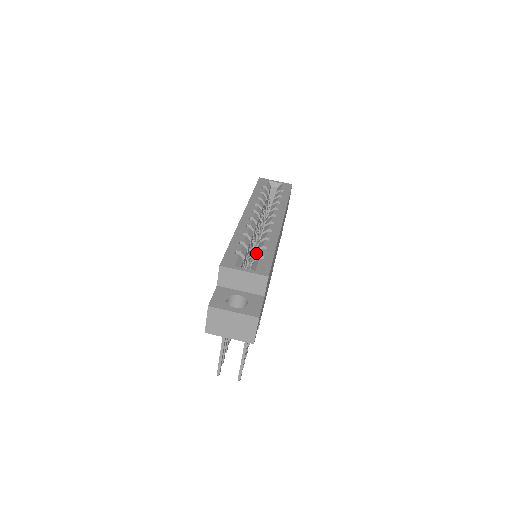
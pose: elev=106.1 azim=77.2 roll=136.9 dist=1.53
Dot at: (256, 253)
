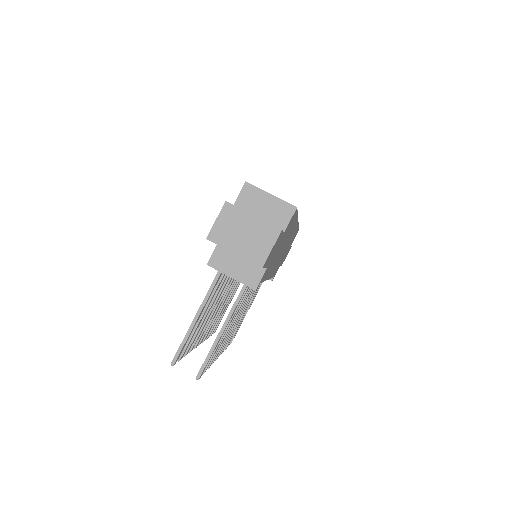
Dot at: occluded
